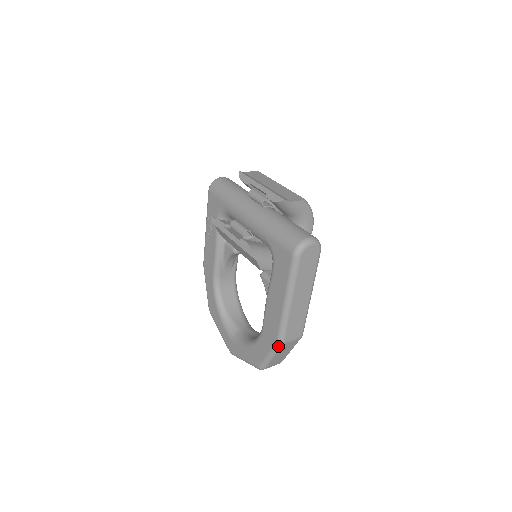
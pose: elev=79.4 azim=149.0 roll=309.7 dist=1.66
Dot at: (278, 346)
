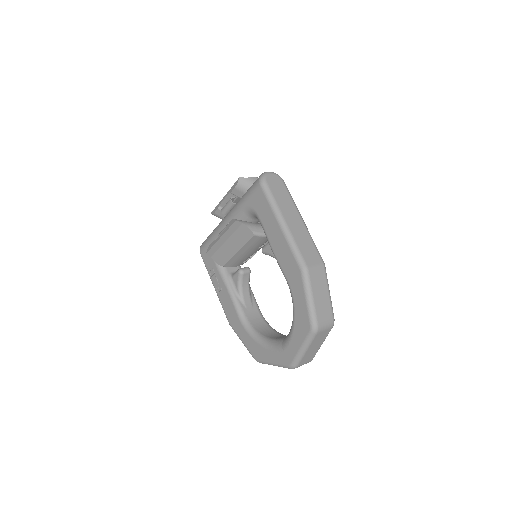
Dot at: (305, 275)
